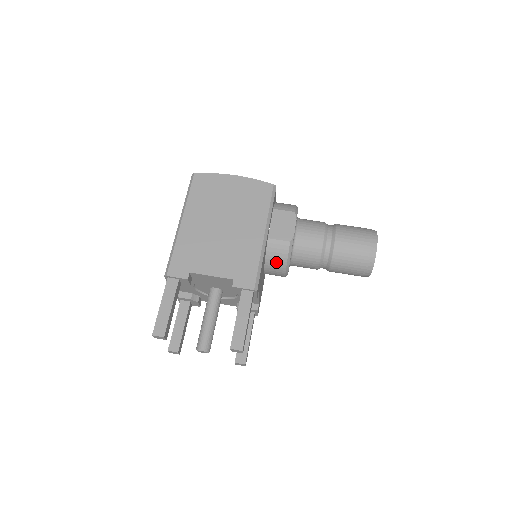
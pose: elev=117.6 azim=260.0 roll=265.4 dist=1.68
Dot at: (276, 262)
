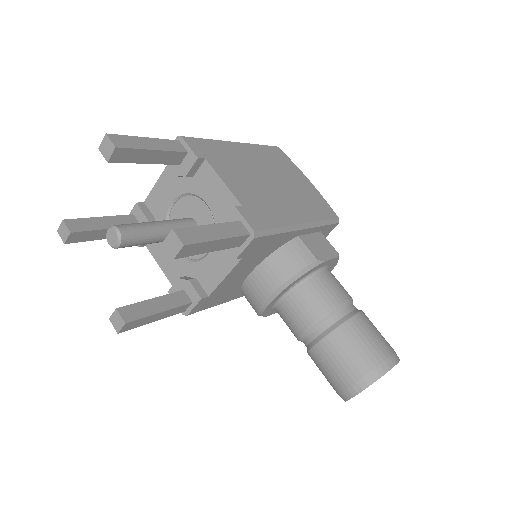
Dot at: (281, 266)
